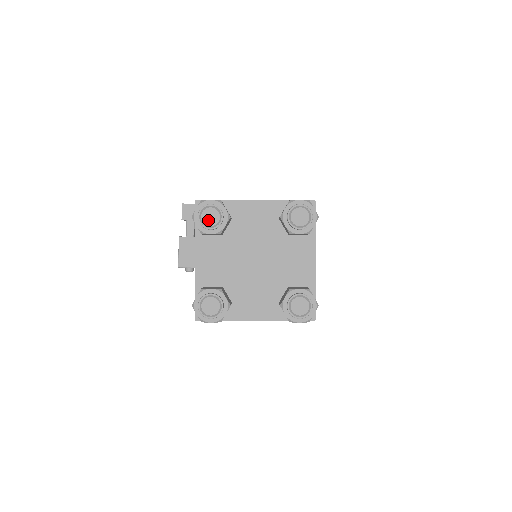
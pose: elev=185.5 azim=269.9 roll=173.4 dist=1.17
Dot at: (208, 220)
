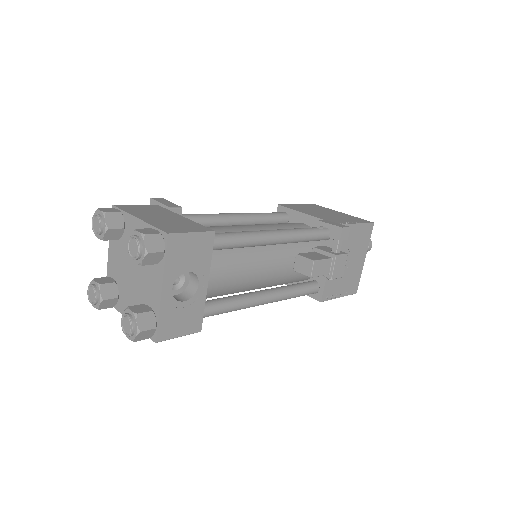
Dot at: (95, 227)
